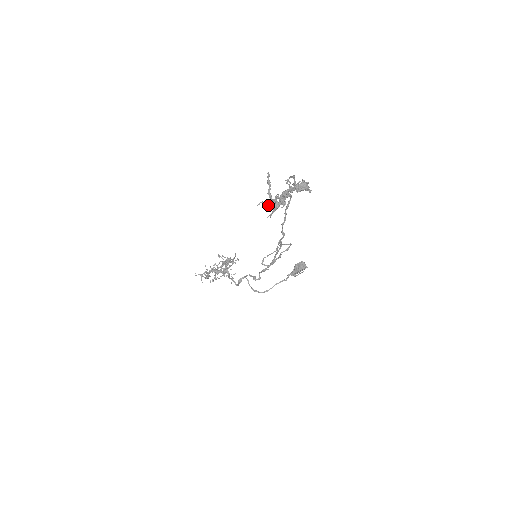
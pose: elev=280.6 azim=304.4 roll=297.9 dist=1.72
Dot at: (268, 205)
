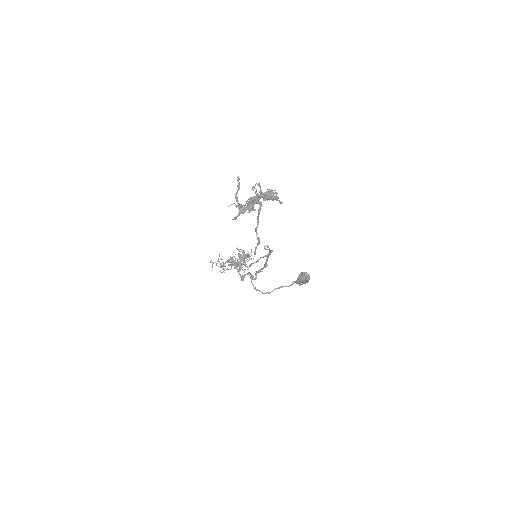
Dot at: occluded
